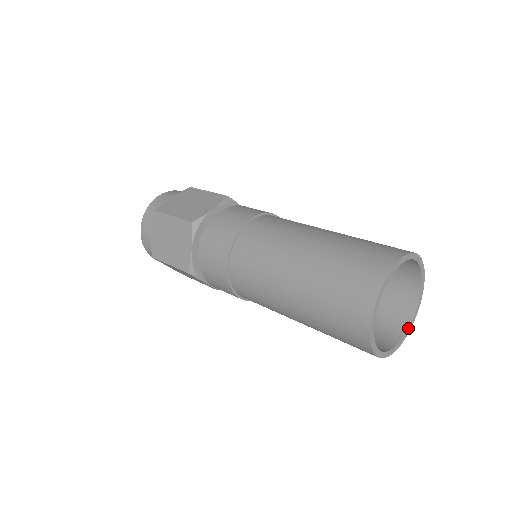
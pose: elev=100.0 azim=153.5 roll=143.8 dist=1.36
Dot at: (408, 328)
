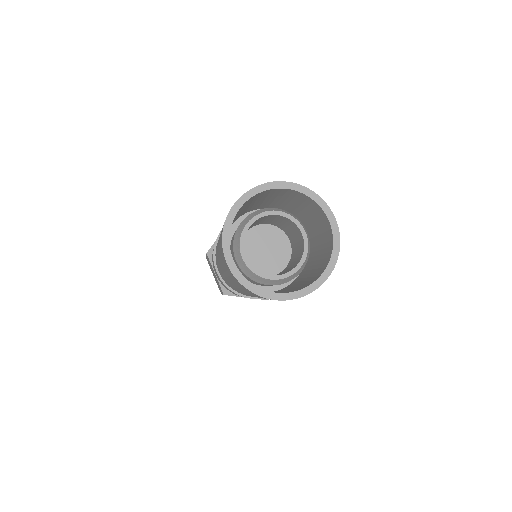
Dot at: (292, 292)
